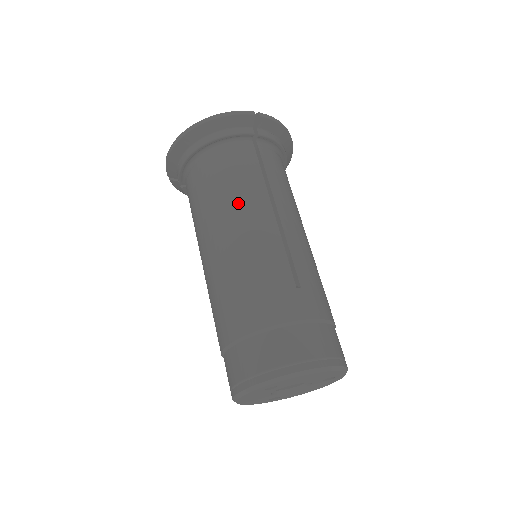
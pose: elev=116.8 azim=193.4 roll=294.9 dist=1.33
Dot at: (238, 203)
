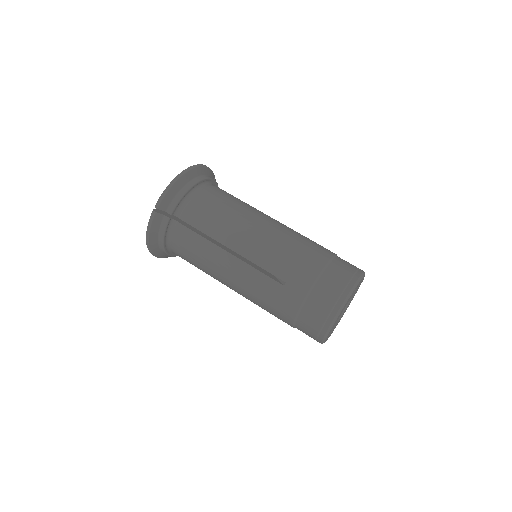
Dot at: (254, 208)
